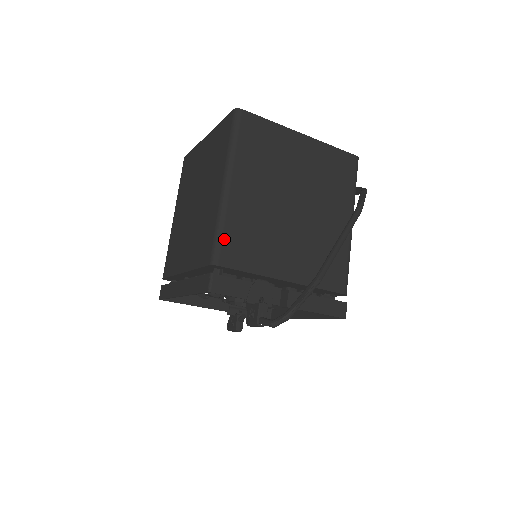
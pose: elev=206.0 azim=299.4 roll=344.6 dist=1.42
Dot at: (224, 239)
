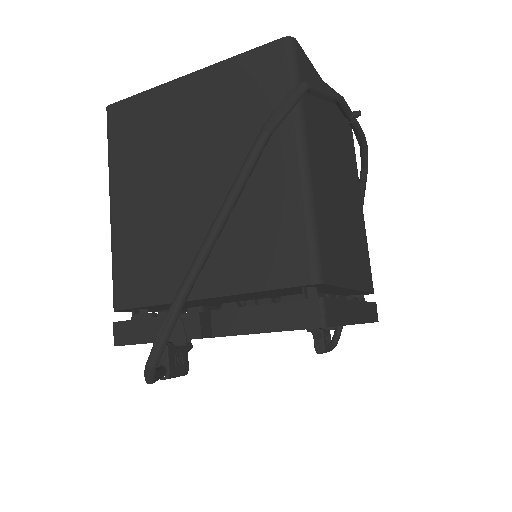
Dot at: (117, 275)
